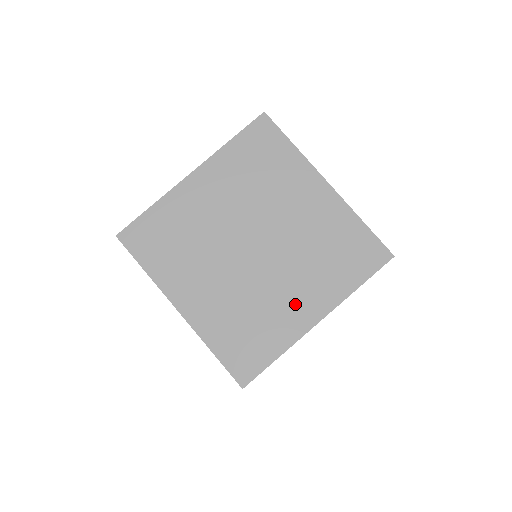
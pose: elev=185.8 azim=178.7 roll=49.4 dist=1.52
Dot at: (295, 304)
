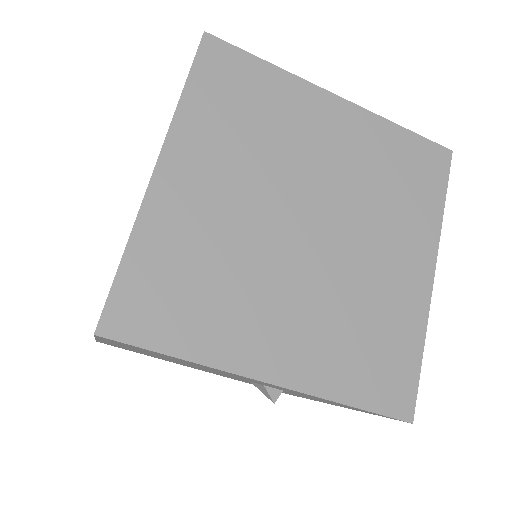
Dot at: (398, 271)
